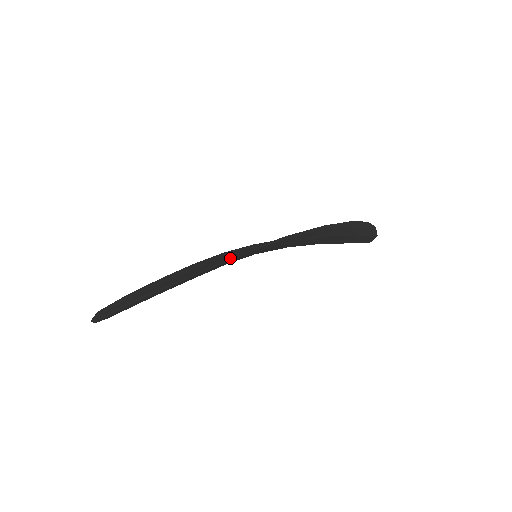
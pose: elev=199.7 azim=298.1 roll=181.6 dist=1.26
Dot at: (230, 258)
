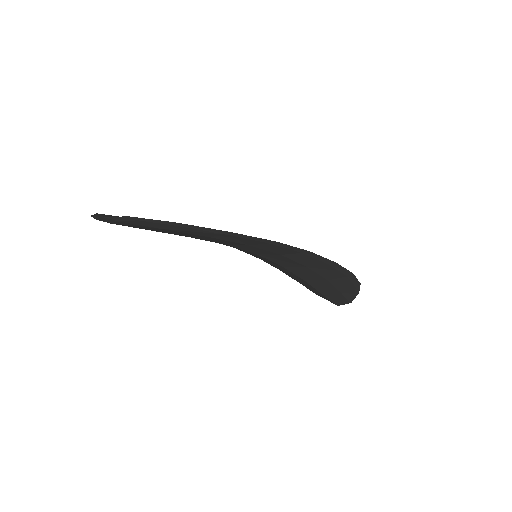
Dot at: (258, 238)
